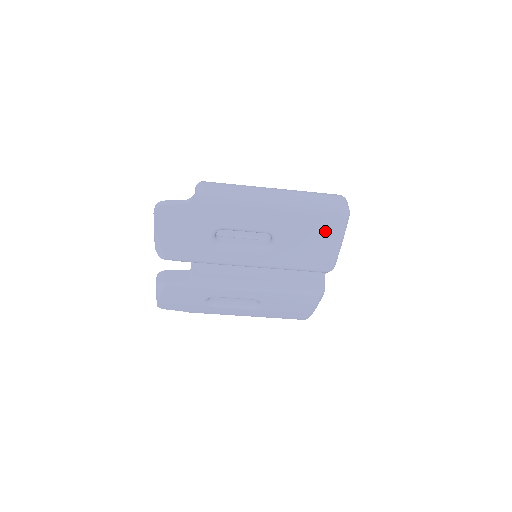
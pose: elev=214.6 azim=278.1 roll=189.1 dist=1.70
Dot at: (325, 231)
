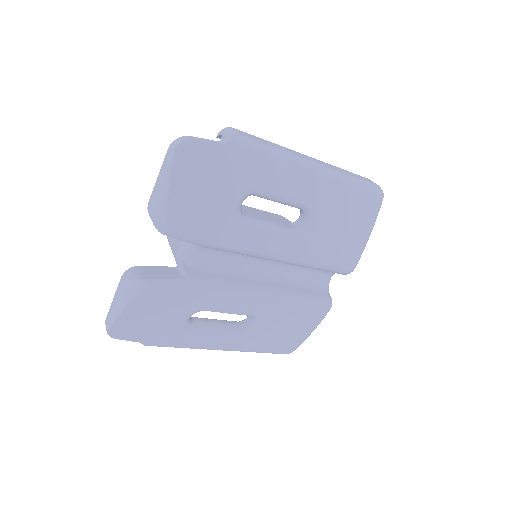
Dot at: (362, 213)
